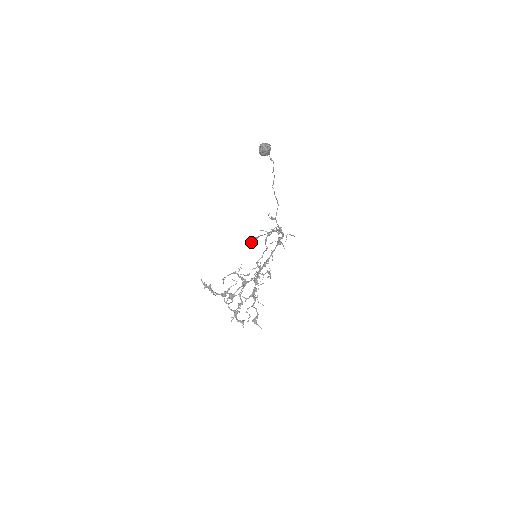
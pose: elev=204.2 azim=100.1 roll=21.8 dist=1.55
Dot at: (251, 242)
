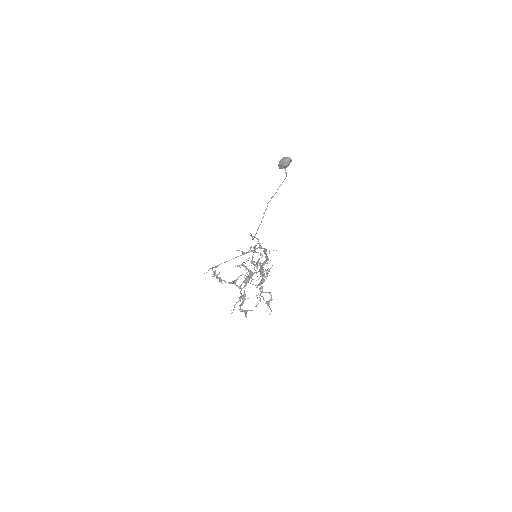
Dot at: occluded
